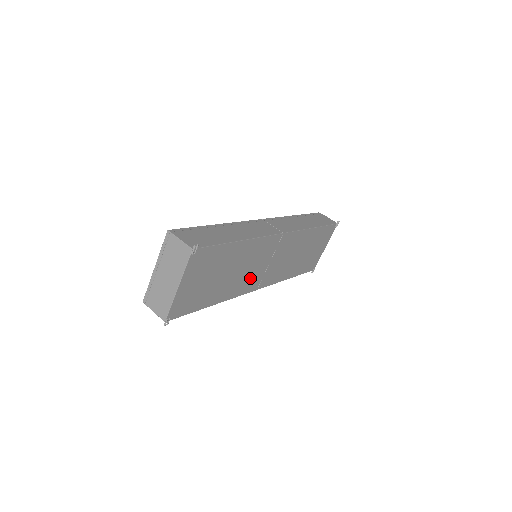
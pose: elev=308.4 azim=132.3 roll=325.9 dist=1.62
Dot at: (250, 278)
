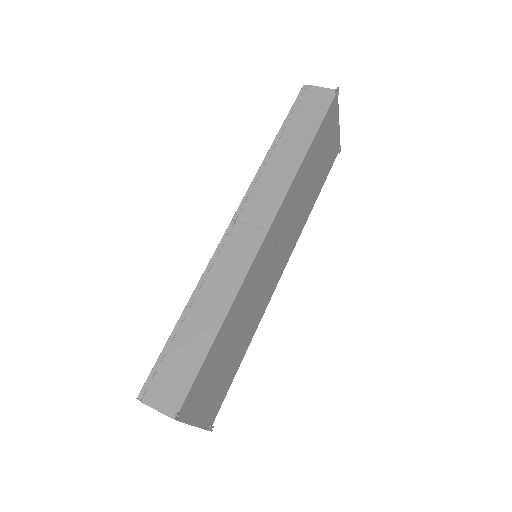
Dot at: (265, 290)
